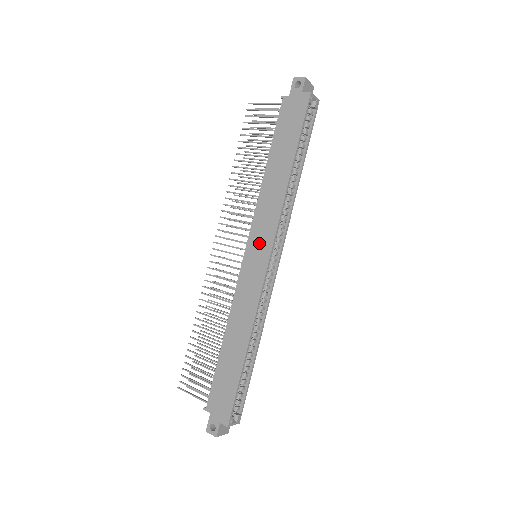
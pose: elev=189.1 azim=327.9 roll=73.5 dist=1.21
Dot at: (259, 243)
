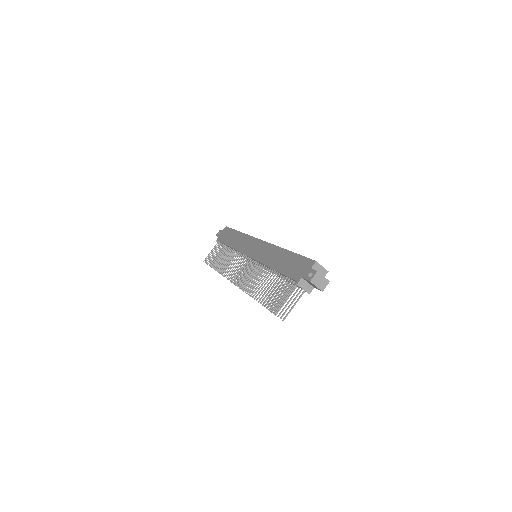
Dot at: (250, 247)
